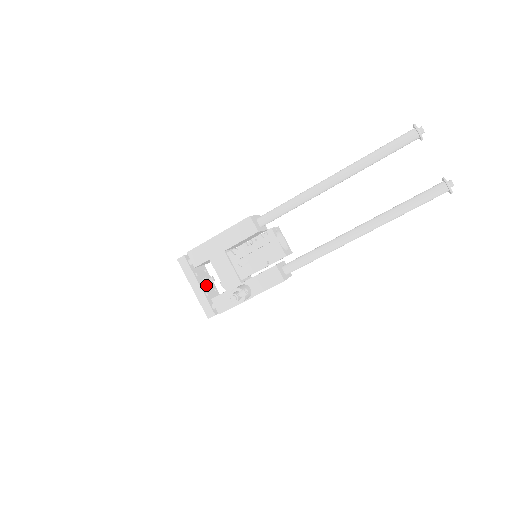
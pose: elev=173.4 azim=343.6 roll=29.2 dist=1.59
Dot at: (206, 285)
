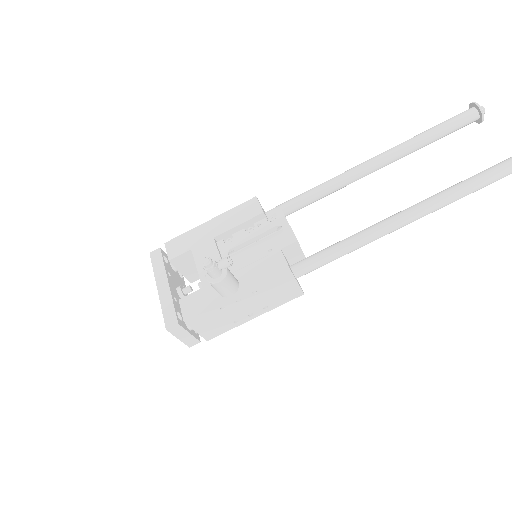
Dot at: (178, 293)
